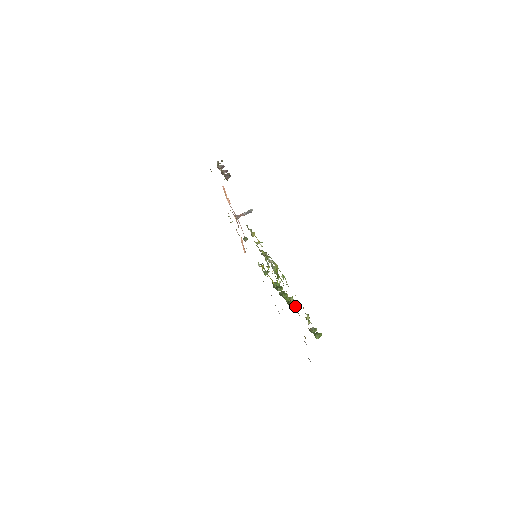
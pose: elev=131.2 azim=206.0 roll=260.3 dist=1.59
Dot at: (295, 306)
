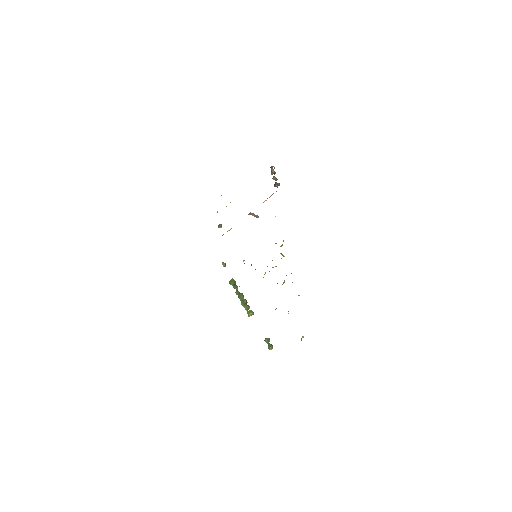
Dot at: occluded
